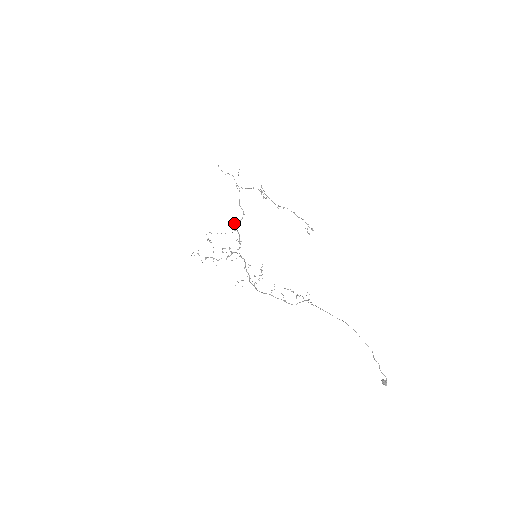
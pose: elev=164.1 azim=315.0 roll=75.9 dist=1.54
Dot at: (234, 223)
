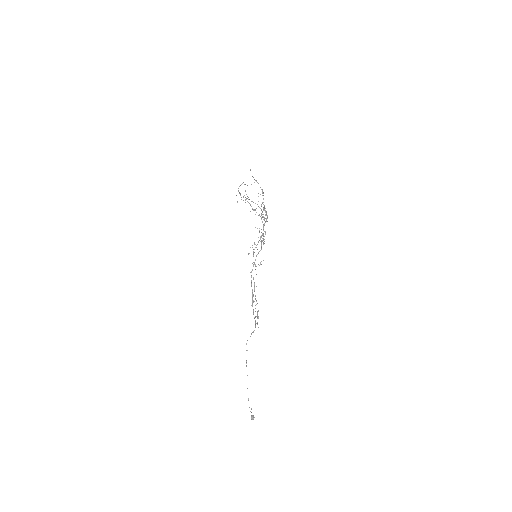
Dot at: (263, 207)
